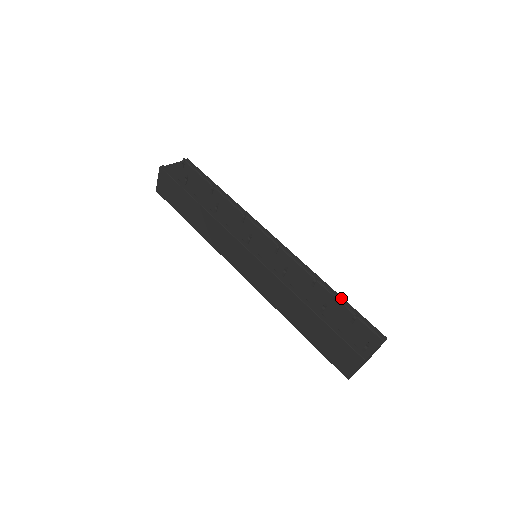
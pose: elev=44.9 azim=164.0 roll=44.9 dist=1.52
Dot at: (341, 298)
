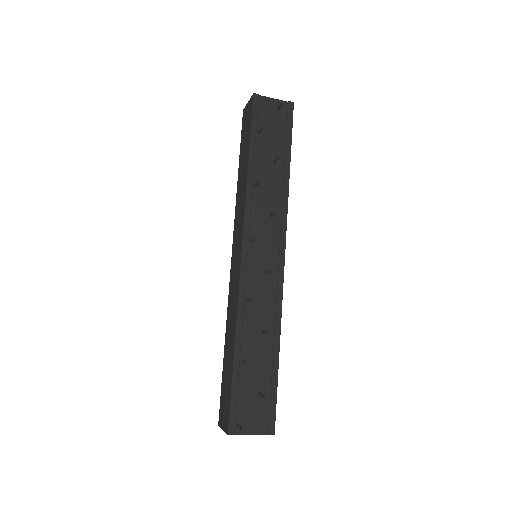
Dot at: (277, 365)
